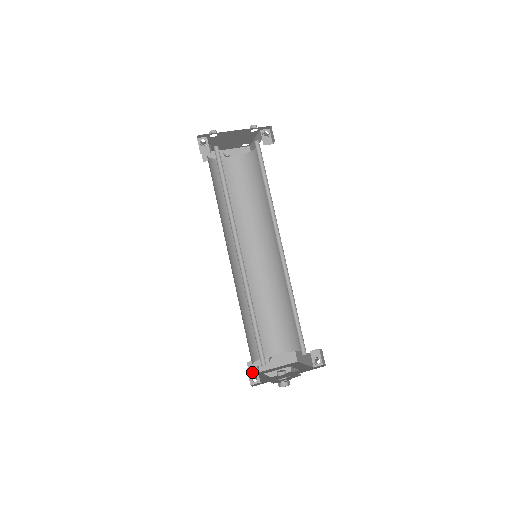
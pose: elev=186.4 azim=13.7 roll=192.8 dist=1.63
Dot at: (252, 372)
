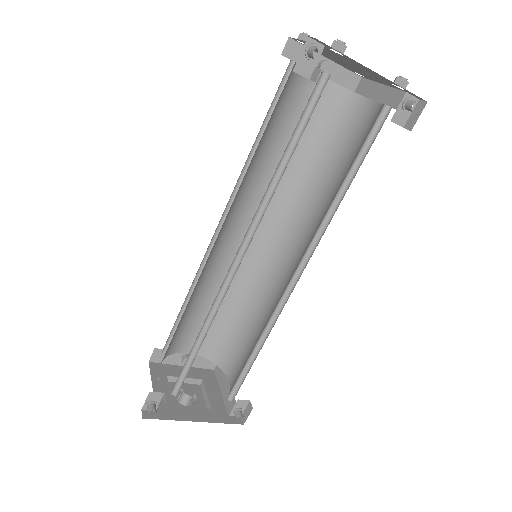
Dot at: (153, 397)
